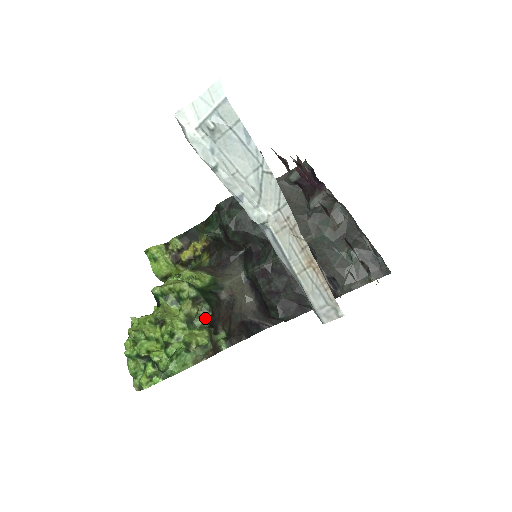
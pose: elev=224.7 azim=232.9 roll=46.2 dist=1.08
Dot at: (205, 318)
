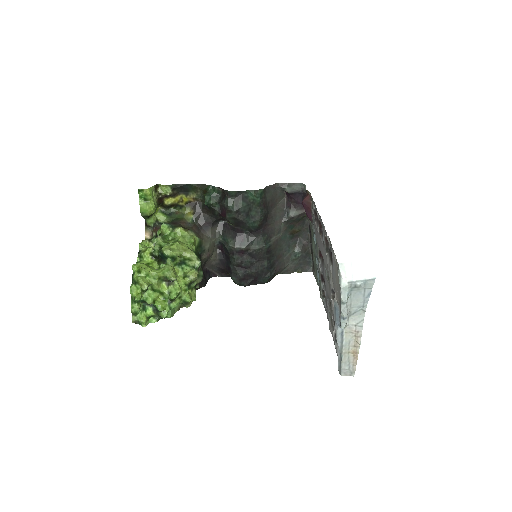
Dot at: (199, 282)
